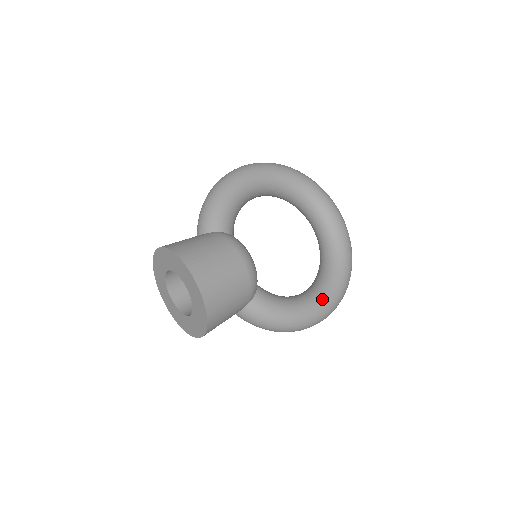
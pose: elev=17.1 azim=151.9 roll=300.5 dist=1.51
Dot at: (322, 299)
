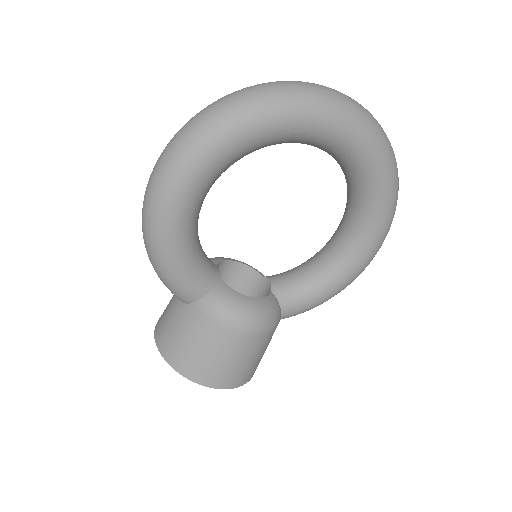
Dot at: (365, 250)
